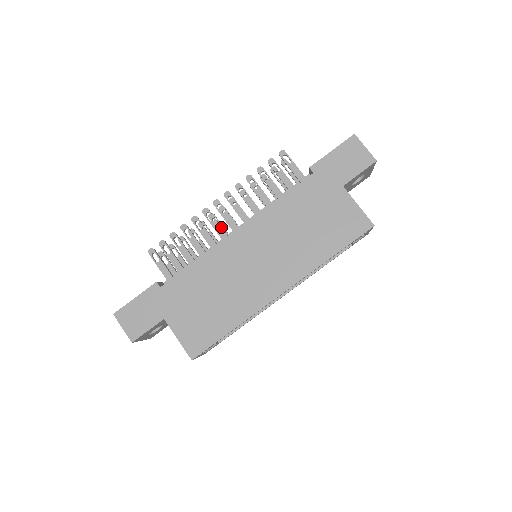
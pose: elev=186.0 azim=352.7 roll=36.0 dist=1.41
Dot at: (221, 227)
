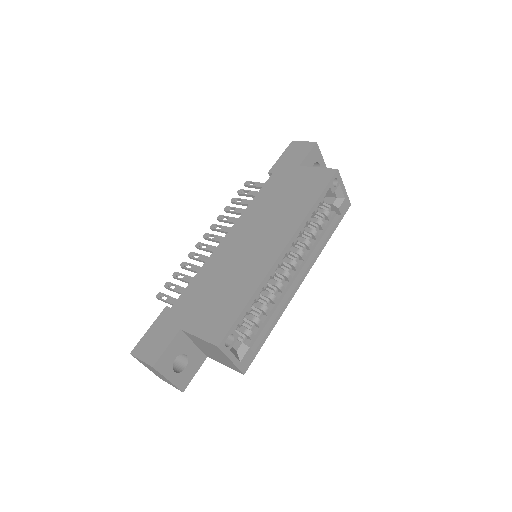
Dot at: (215, 246)
